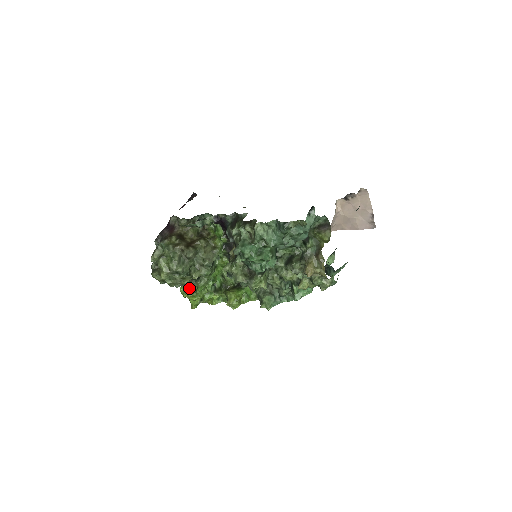
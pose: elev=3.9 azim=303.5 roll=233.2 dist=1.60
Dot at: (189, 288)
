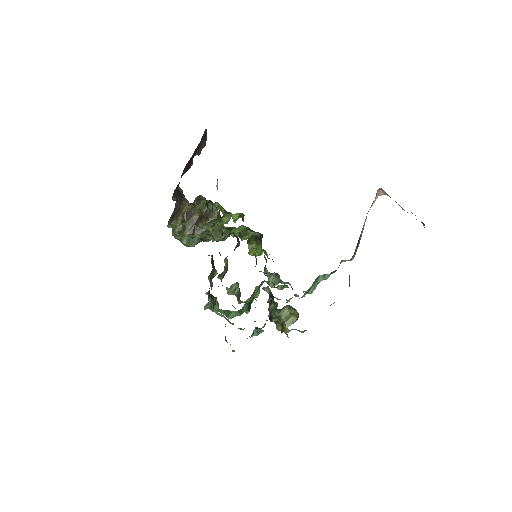
Dot at: (224, 213)
